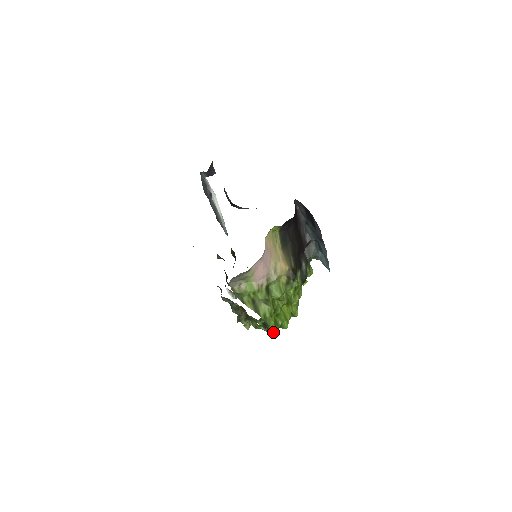
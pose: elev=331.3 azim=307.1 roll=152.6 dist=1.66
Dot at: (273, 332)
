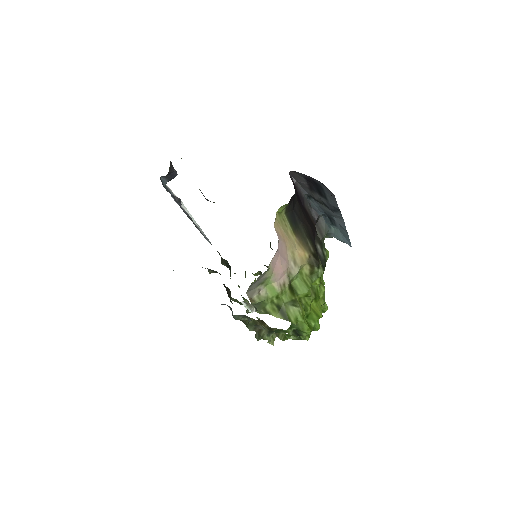
Dot at: (306, 338)
